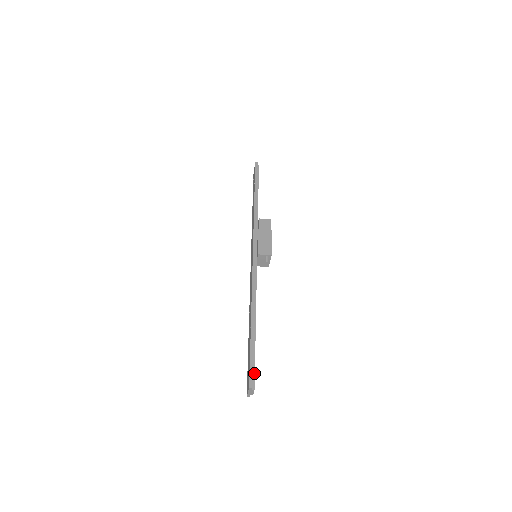
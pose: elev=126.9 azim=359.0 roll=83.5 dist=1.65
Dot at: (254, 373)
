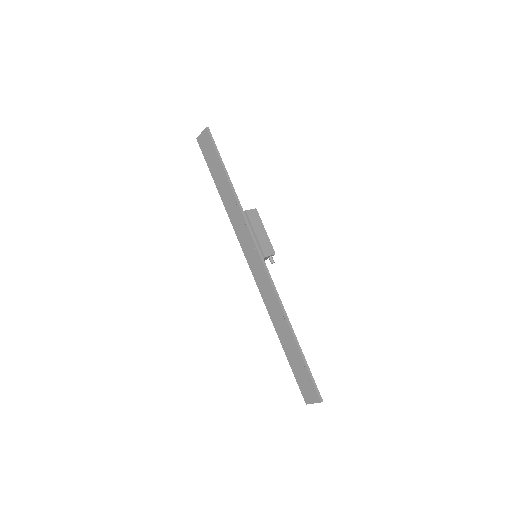
Dot at: occluded
